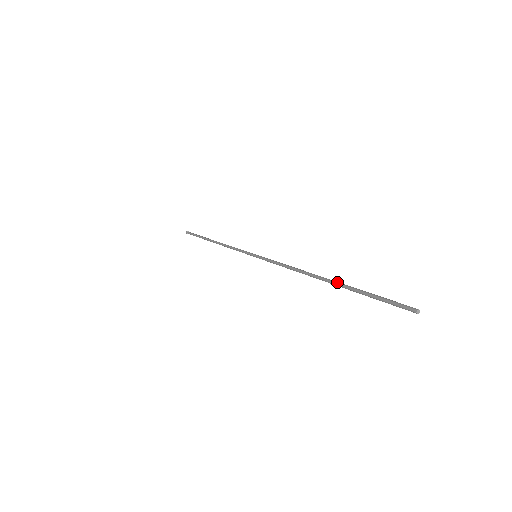
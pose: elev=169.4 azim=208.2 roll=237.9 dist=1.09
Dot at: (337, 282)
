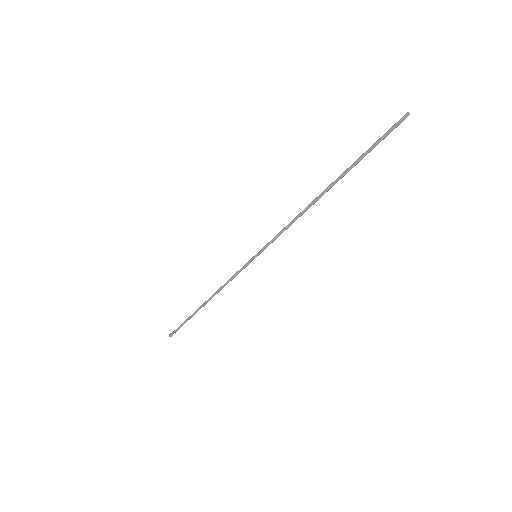
Dot at: (340, 176)
